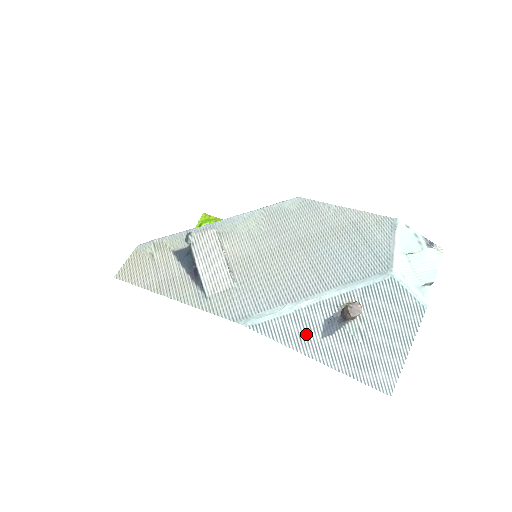
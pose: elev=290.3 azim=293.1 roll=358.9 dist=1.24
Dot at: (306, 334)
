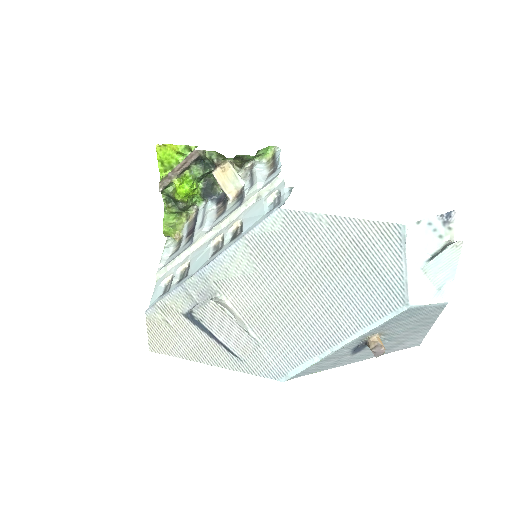
Dot at: (339, 360)
